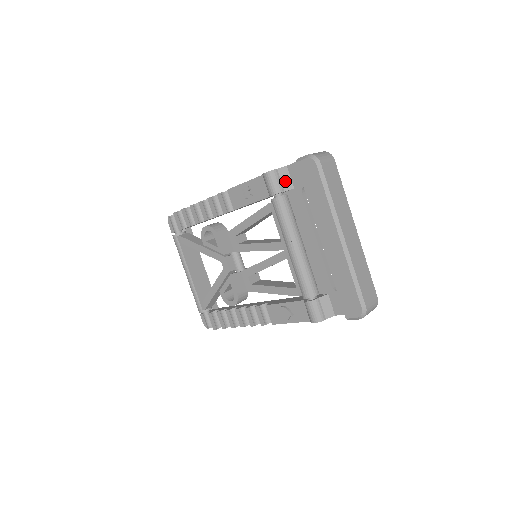
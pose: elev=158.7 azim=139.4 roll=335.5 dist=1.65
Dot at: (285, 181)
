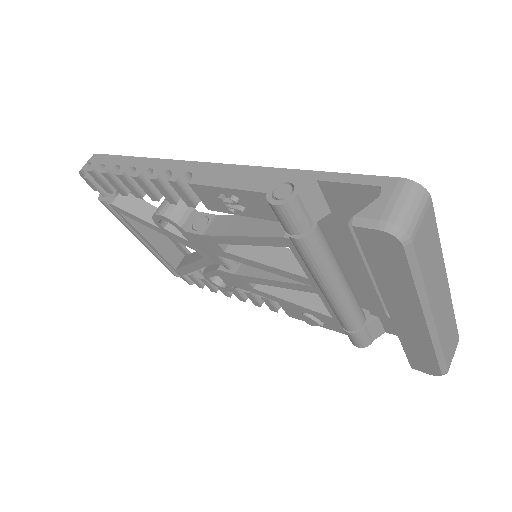
Dot at: (314, 207)
